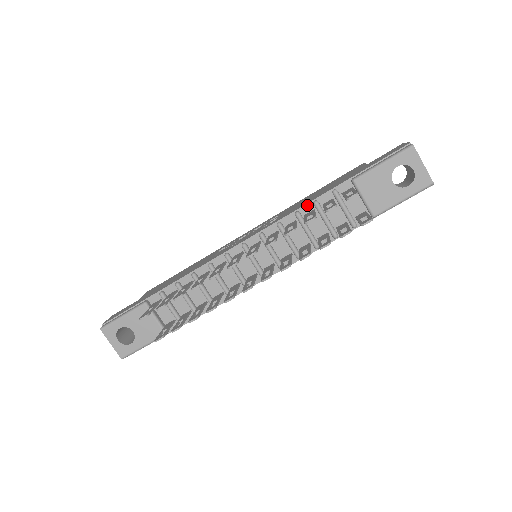
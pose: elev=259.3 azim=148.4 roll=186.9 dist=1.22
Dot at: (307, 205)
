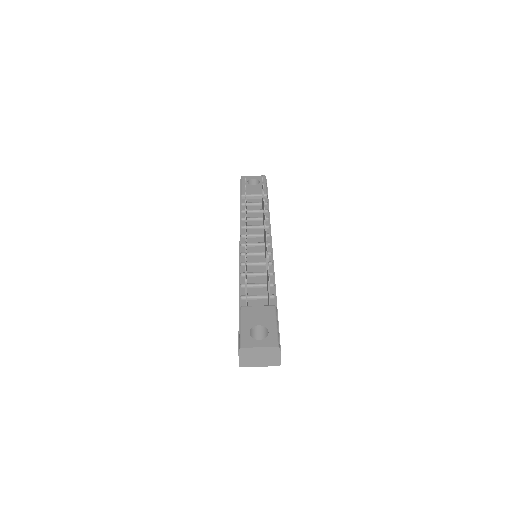
Dot at: (241, 216)
